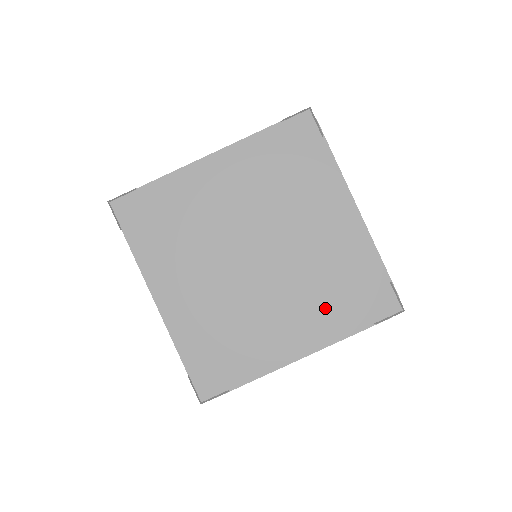
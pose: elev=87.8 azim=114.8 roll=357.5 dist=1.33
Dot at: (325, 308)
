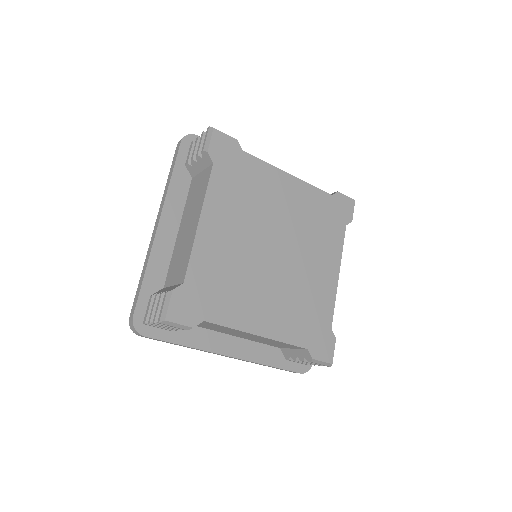
Dot at: (329, 239)
